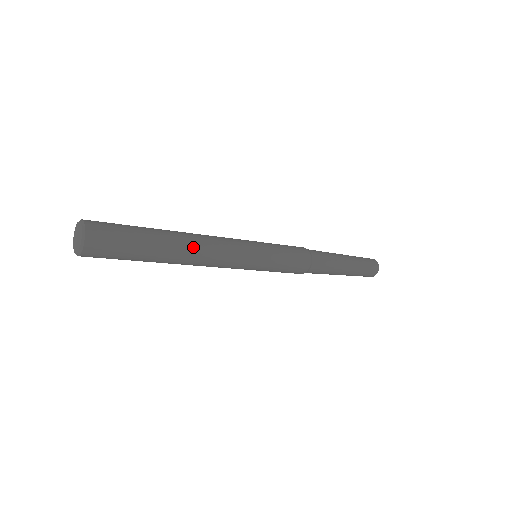
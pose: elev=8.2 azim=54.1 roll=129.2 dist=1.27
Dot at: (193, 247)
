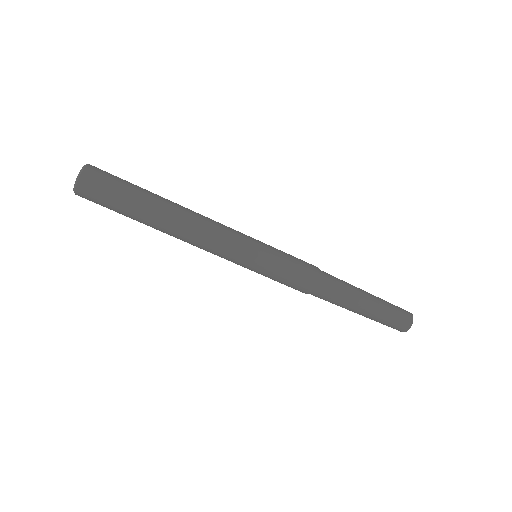
Dot at: occluded
